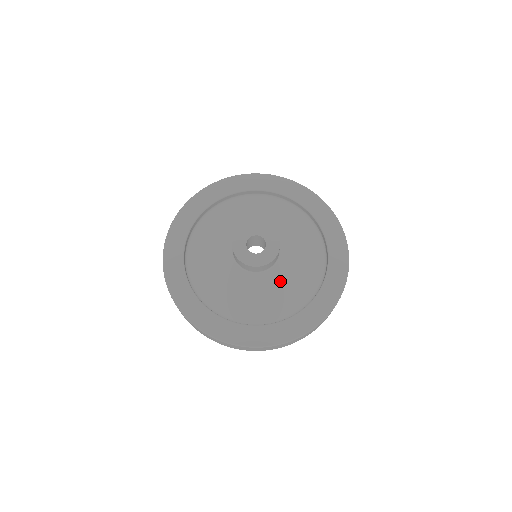
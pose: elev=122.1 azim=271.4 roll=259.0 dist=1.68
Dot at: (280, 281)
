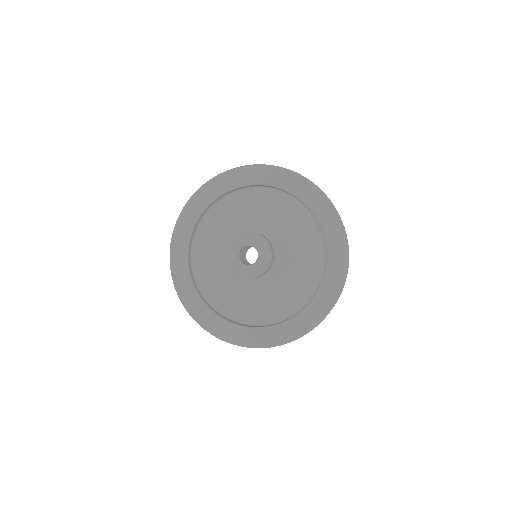
Dot at: (262, 292)
